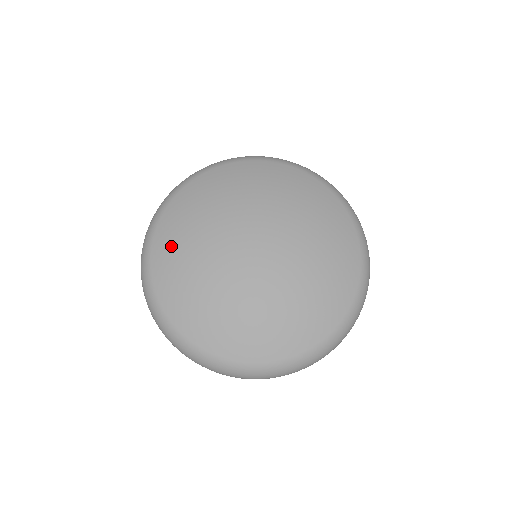
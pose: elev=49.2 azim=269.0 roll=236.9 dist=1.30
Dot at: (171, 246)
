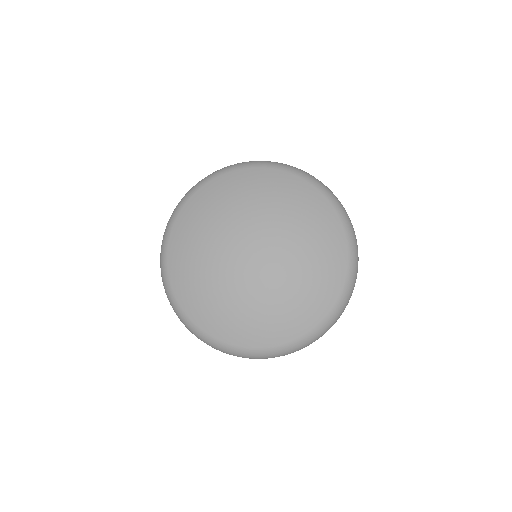
Dot at: (190, 288)
